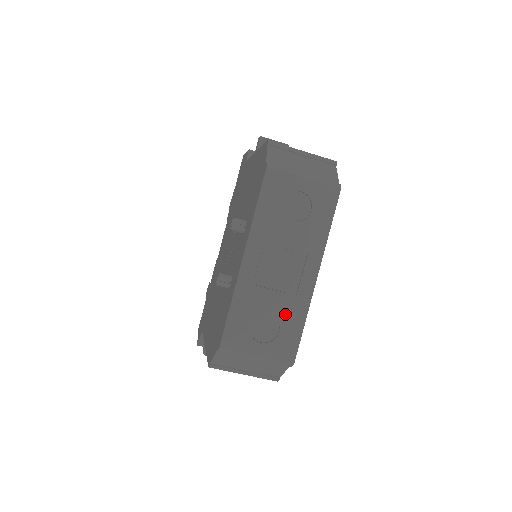
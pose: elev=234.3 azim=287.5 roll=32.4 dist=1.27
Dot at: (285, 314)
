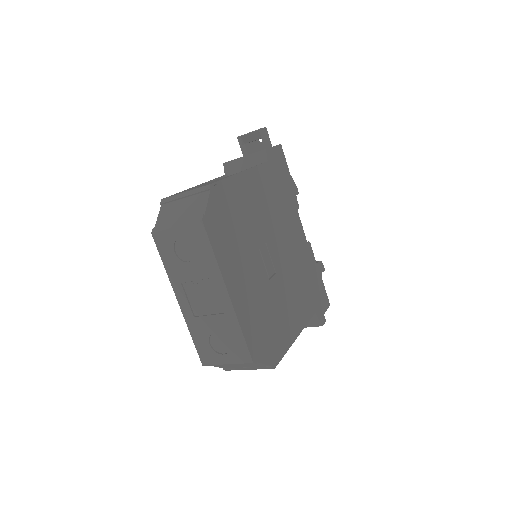
Dot at: (225, 329)
